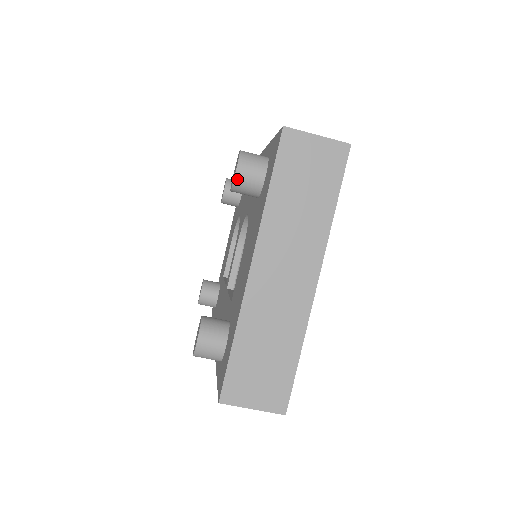
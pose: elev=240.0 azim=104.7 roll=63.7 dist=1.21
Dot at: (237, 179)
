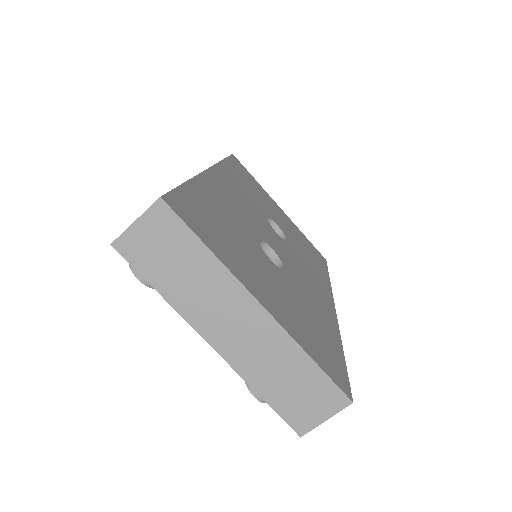
Dot at: (148, 284)
